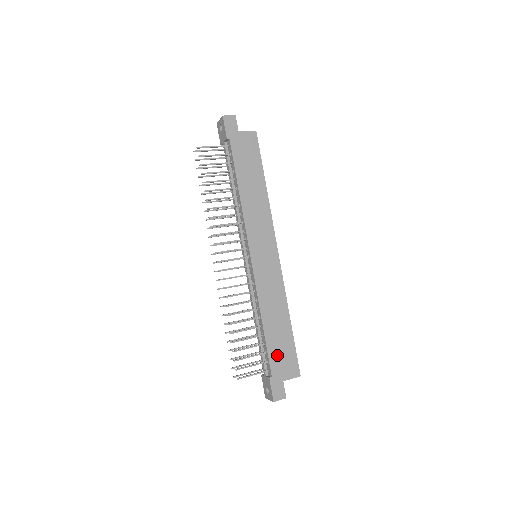
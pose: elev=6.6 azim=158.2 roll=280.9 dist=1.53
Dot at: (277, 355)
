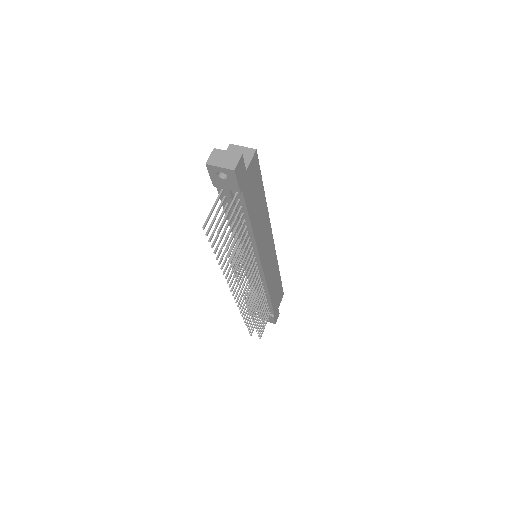
Dot at: (276, 301)
